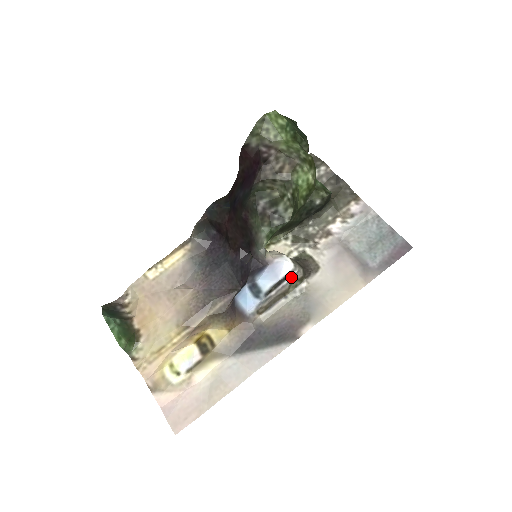
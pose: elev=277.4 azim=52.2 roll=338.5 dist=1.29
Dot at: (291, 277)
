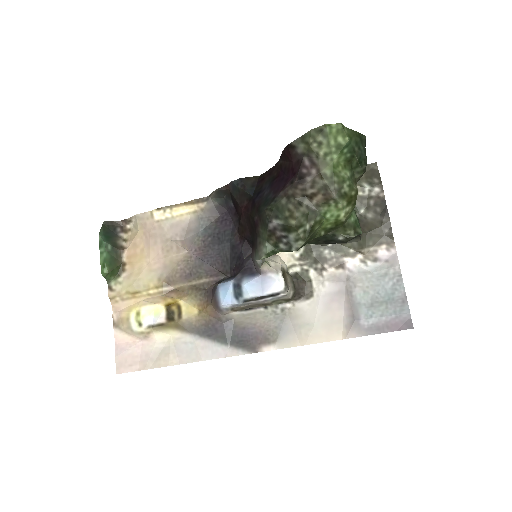
Dot at: (277, 296)
